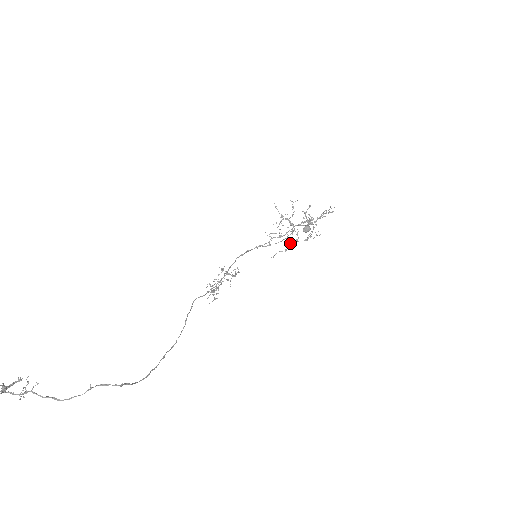
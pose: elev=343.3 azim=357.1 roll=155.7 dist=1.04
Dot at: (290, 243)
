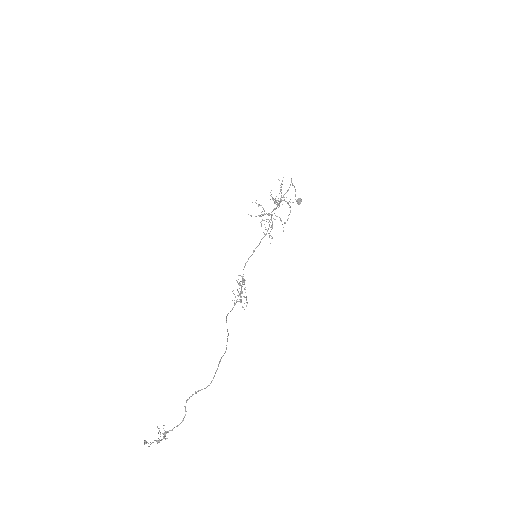
Dot at: (285, 223)
